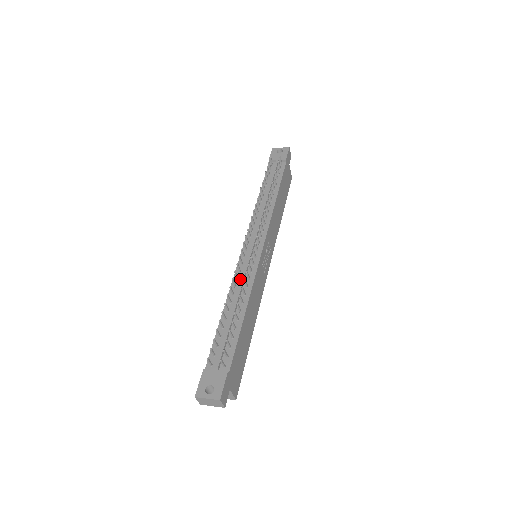
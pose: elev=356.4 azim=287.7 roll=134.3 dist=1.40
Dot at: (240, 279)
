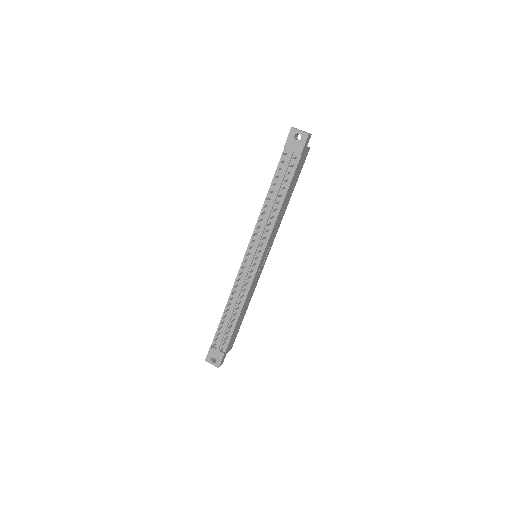
Dot at: (239, 286)
